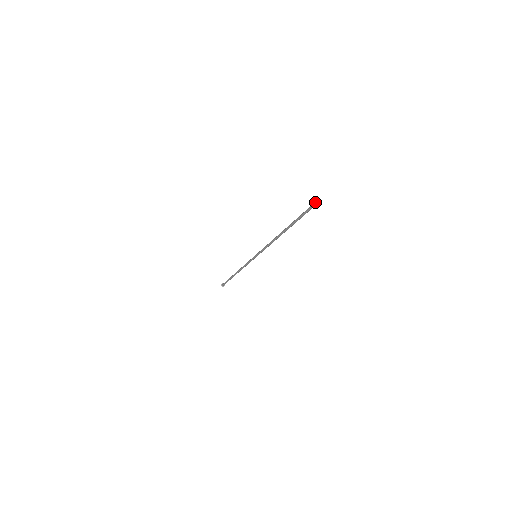
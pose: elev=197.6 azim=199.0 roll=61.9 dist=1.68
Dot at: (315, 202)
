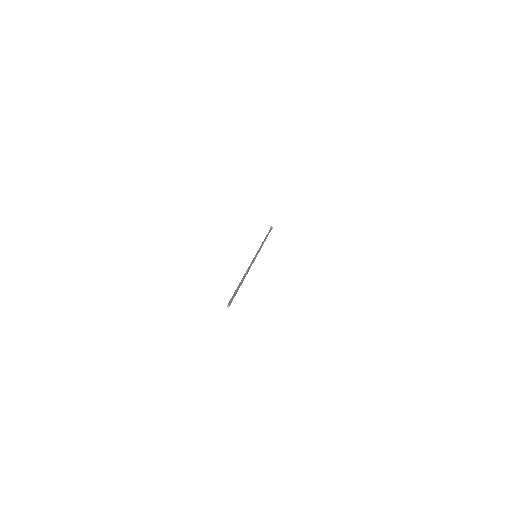
Dot at: (227, 306)
